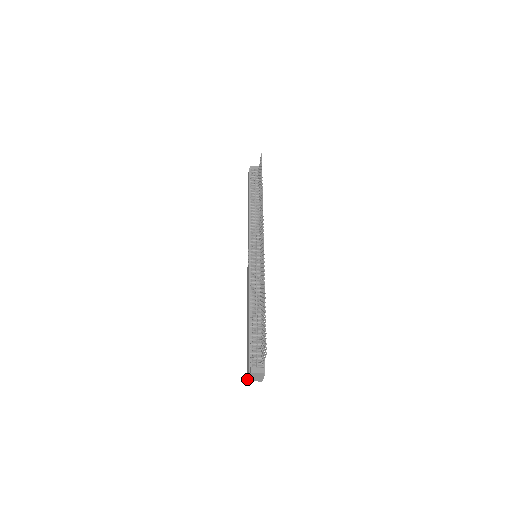
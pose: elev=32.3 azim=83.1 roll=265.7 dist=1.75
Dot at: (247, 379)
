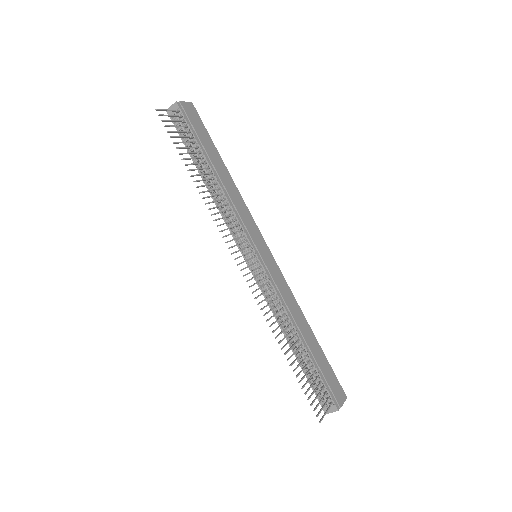
Dot at: occluded
